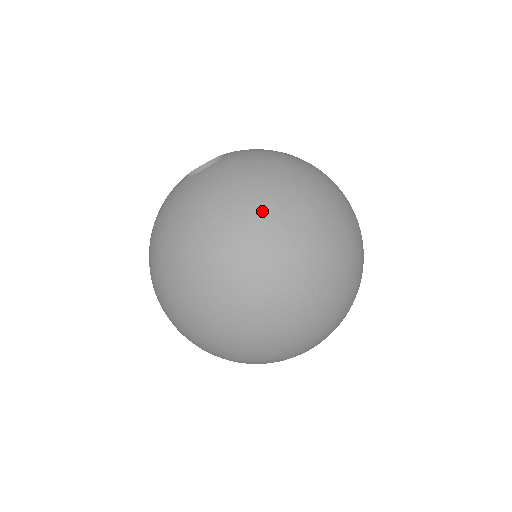
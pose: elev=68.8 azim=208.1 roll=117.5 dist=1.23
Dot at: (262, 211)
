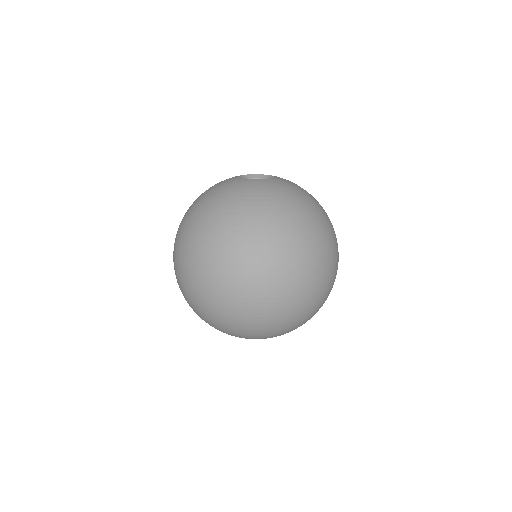
Dot at: (327, 215)
